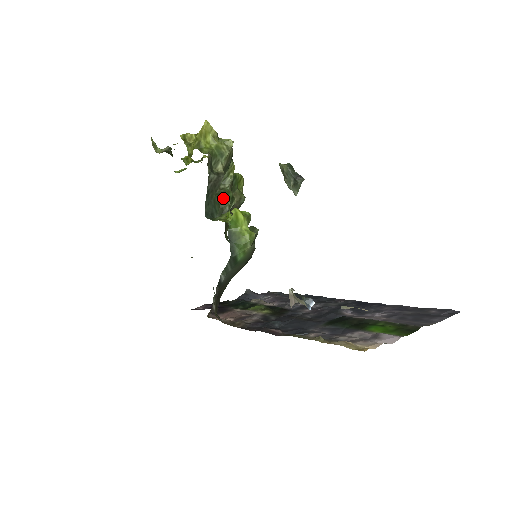
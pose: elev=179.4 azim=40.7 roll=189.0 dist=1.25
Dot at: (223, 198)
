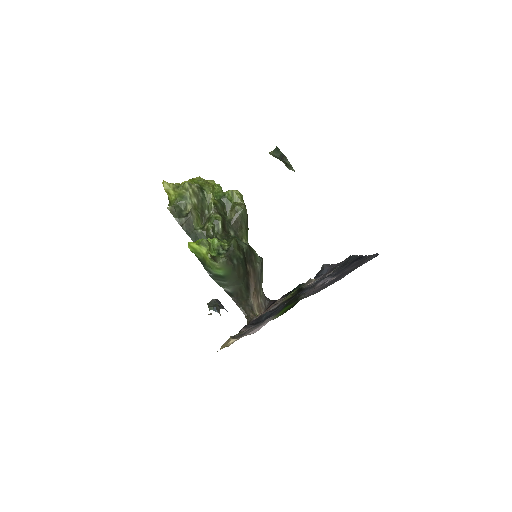
Dot at: (206, 227)
